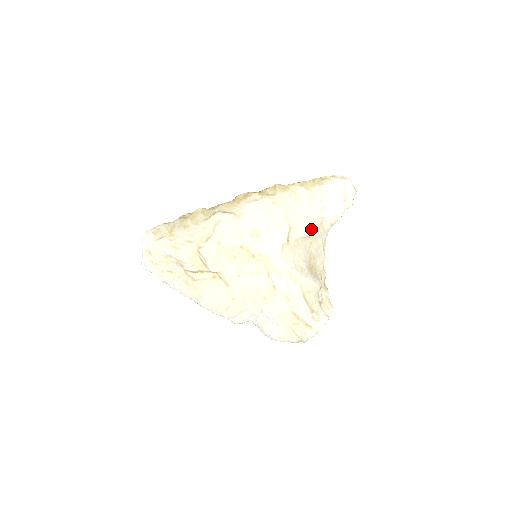
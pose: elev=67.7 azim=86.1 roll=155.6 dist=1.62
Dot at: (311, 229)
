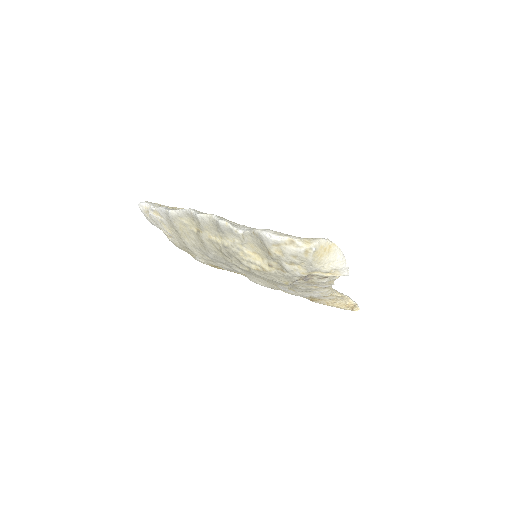
Dot at: occluded
